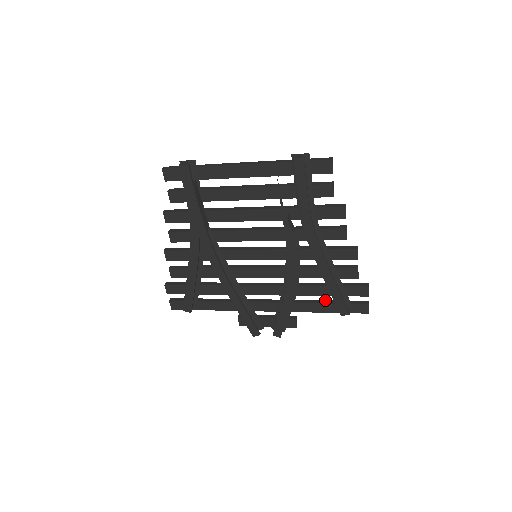
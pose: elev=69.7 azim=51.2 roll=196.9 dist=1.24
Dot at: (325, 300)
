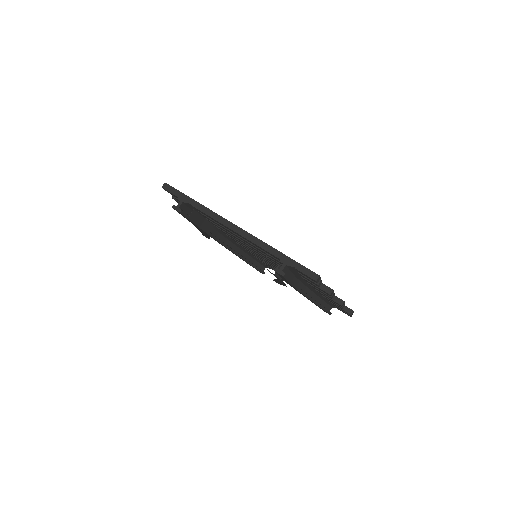
Dot at: occluded
